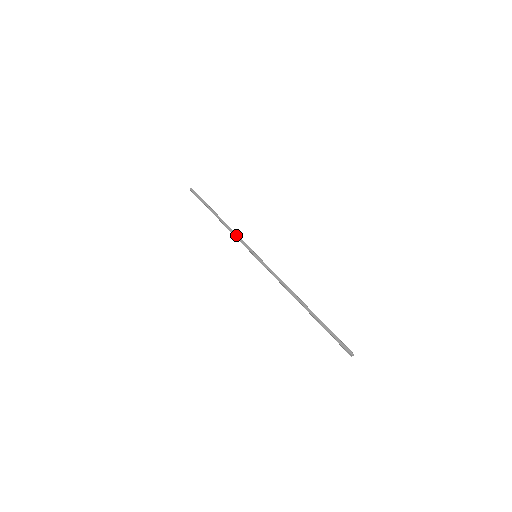
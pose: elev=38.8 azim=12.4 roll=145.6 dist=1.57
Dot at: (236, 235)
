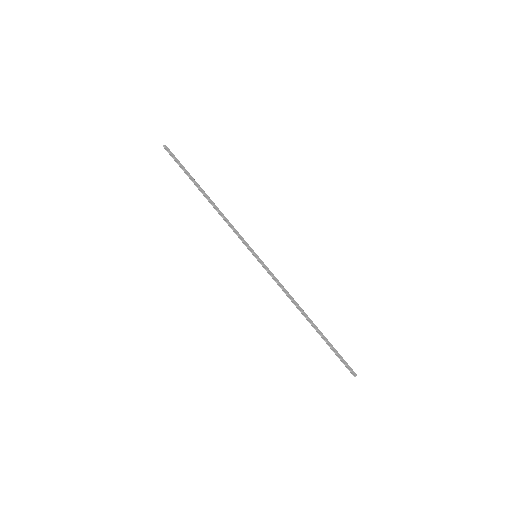
Dot at: (232, 225)
